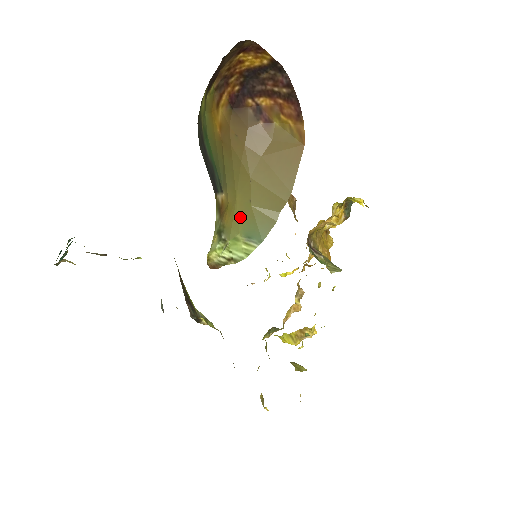
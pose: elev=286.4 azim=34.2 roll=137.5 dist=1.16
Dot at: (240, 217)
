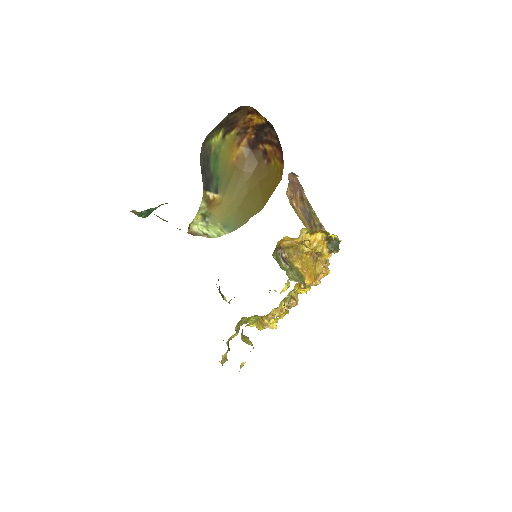
Dot at: (226, 213)
